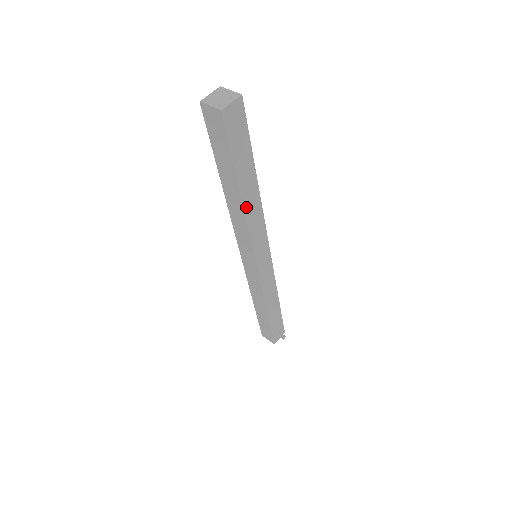
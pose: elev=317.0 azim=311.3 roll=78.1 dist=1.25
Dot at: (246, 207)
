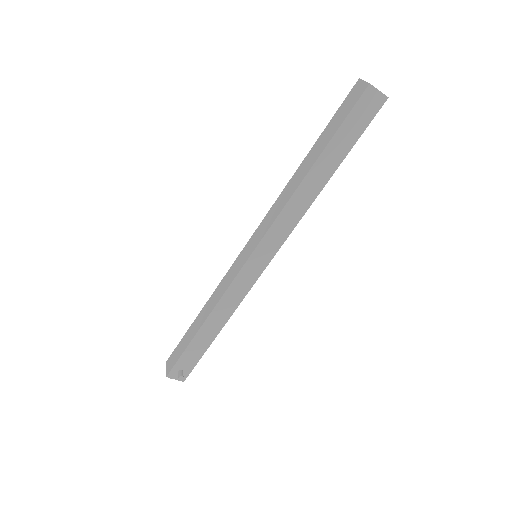
Dot at: (303, 186)
